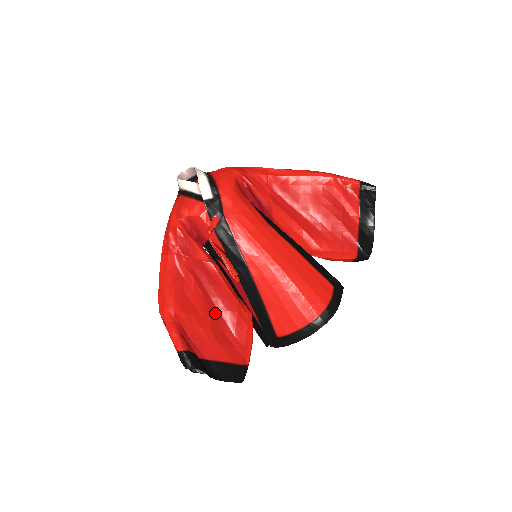
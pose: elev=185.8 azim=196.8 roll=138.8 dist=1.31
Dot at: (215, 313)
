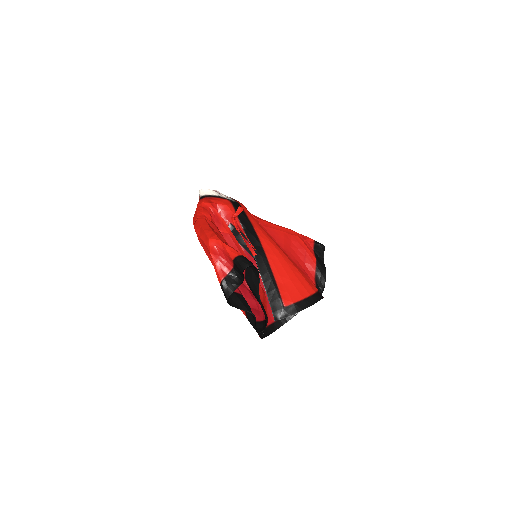
Dot at: occluded
